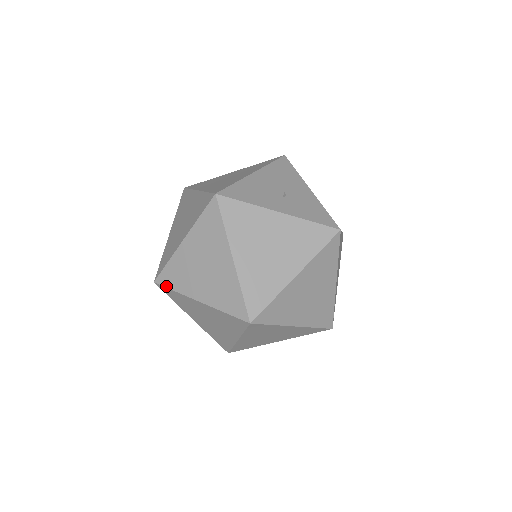
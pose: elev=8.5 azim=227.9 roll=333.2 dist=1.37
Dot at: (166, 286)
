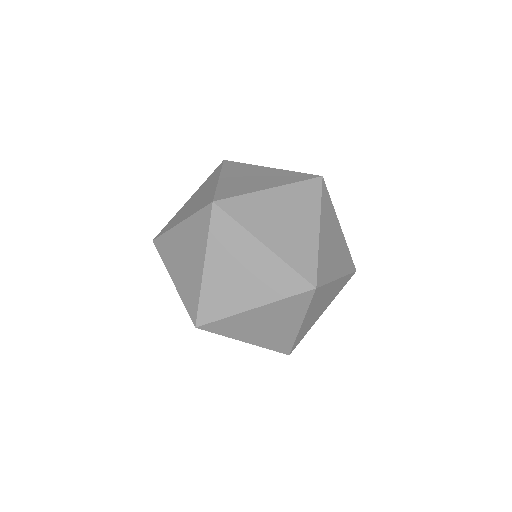
Dot at: (229, 197)
